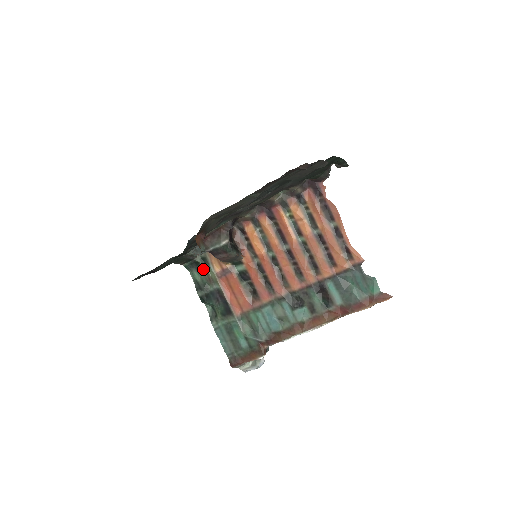
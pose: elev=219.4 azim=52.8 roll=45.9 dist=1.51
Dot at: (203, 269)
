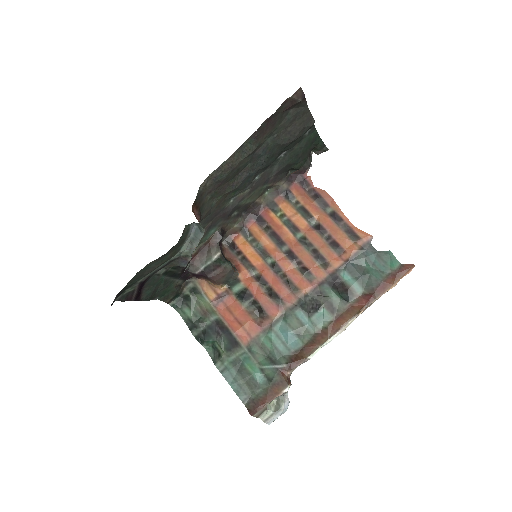
Dot at: (194, 302)
